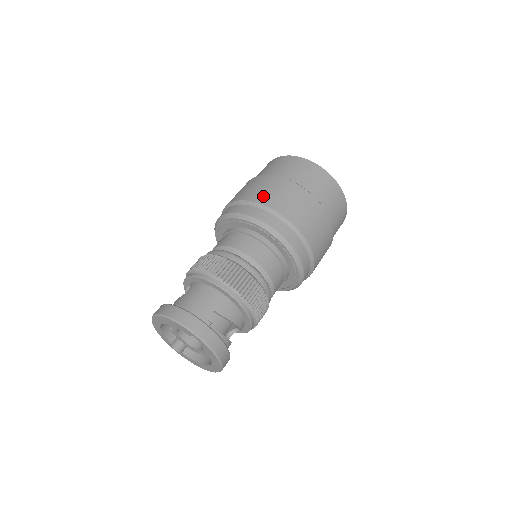
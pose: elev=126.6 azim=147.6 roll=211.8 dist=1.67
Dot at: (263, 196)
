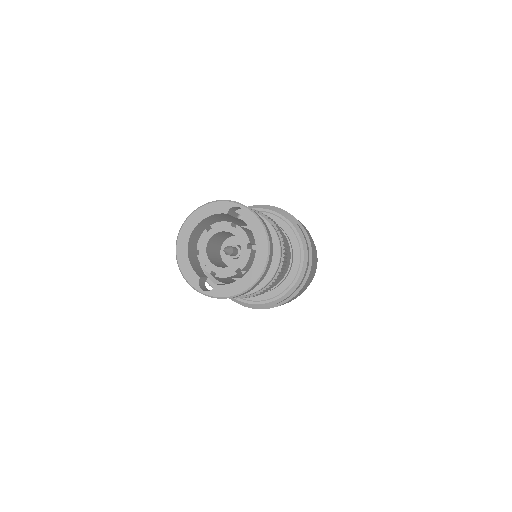
Dot at: occluded
